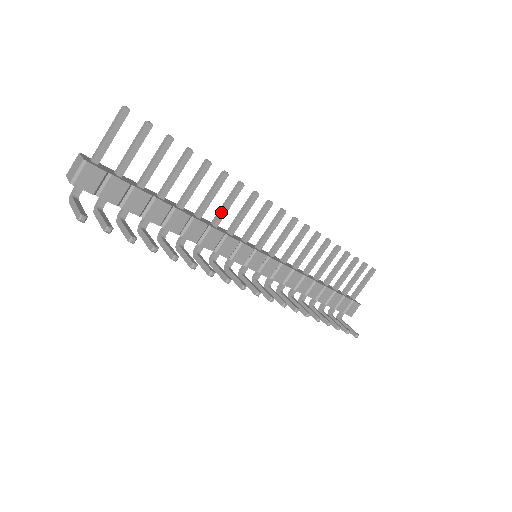
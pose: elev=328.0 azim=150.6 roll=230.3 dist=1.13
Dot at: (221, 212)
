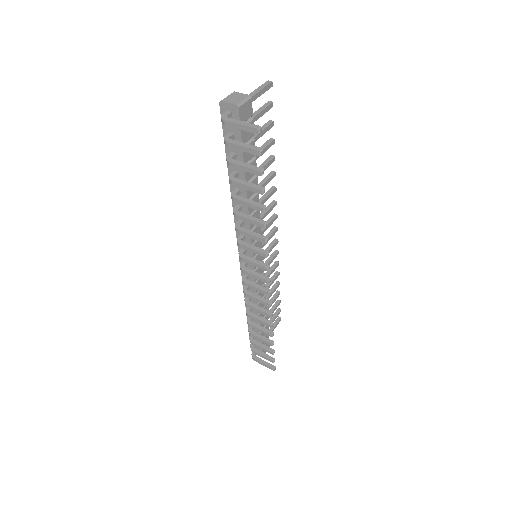
Dot at: (261, 202)
